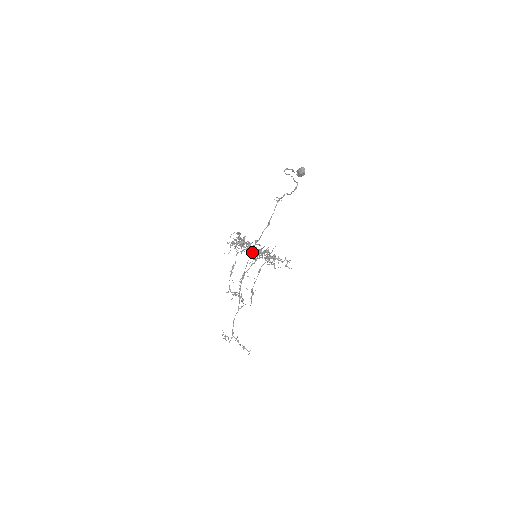
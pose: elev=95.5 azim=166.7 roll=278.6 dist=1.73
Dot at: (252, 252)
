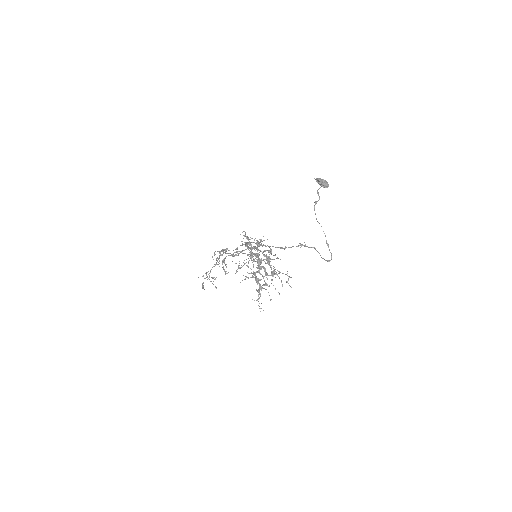
Dot at: (254, 254)
